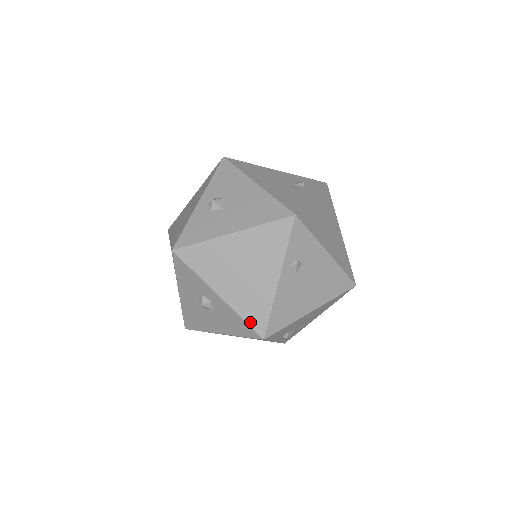
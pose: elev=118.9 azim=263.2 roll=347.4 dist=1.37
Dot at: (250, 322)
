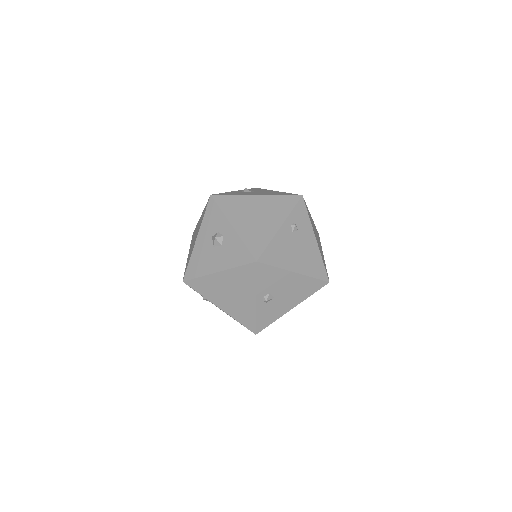
Dot at: (250, 248)
